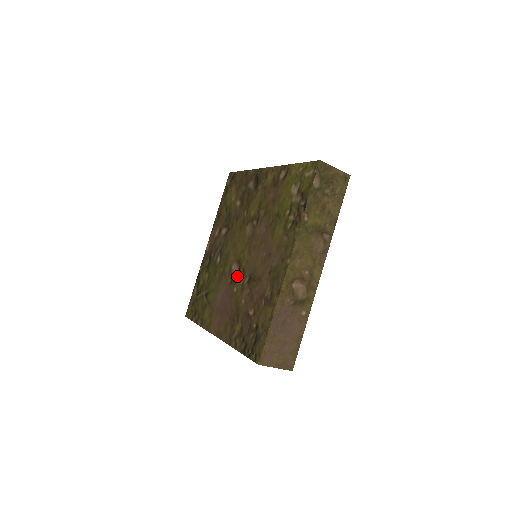
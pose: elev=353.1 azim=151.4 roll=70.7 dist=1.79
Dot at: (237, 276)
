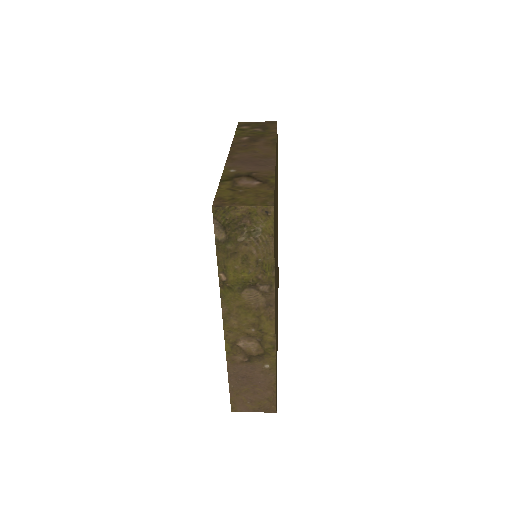
Dot at: occluded
